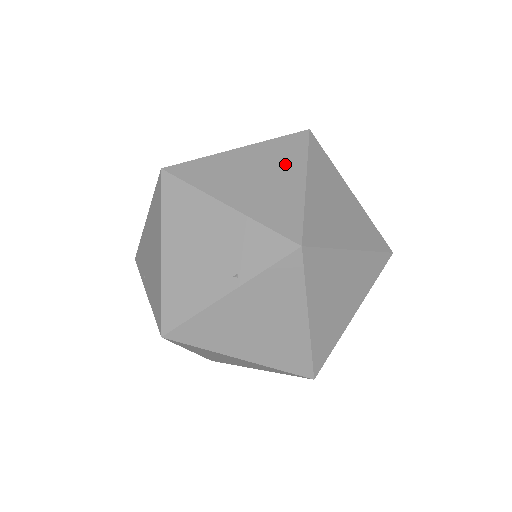
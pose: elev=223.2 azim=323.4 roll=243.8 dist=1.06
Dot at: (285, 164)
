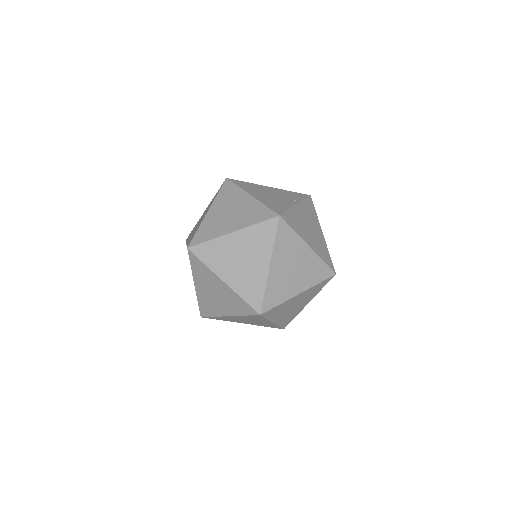
Dot at: occluded
